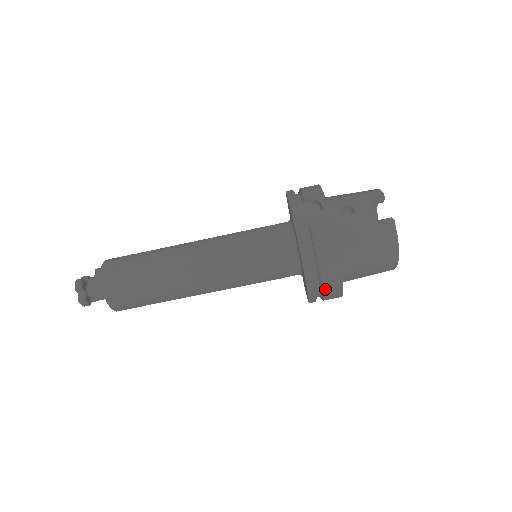
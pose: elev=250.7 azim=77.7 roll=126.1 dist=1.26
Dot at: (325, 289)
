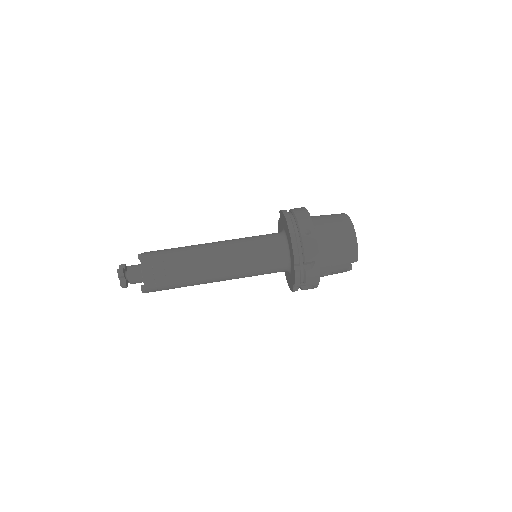
Dot at: (301, 229)
